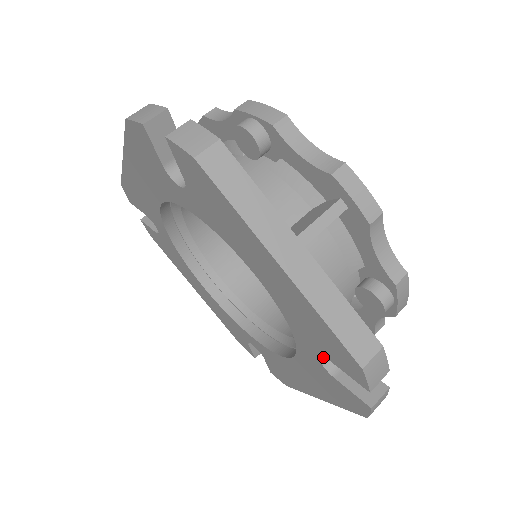
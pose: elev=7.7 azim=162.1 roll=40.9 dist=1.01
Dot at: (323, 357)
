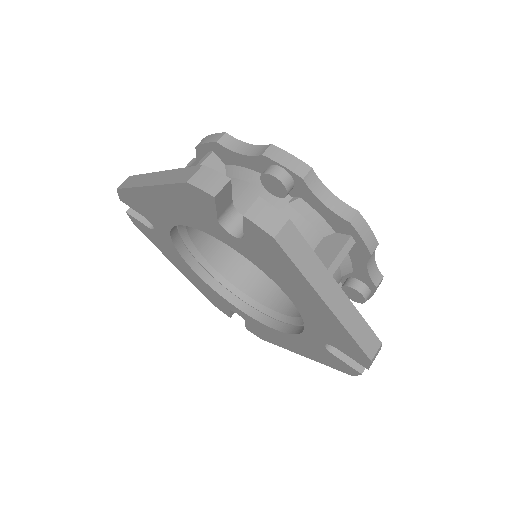
Dot at: occluded
